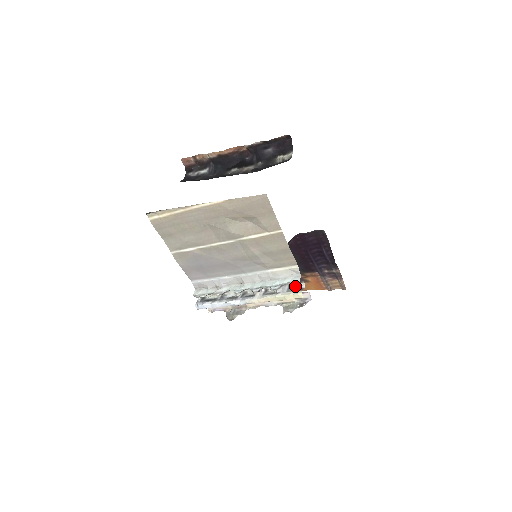
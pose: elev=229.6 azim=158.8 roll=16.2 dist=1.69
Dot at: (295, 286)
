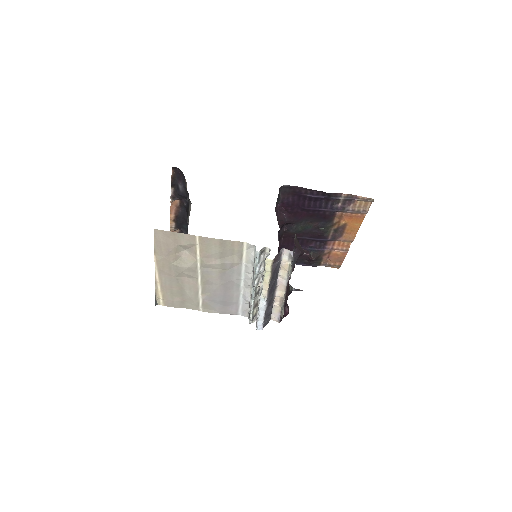
Dot at: (267, 255)
